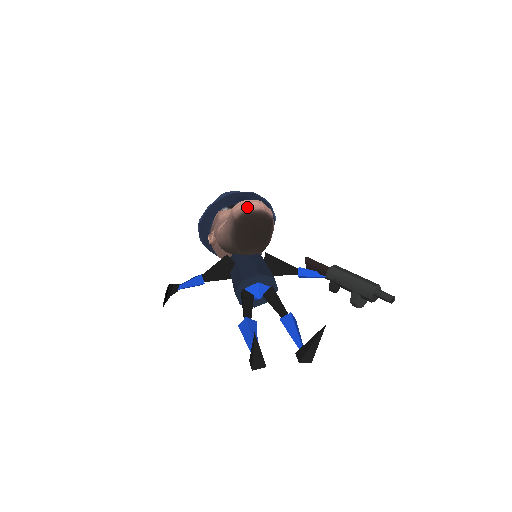
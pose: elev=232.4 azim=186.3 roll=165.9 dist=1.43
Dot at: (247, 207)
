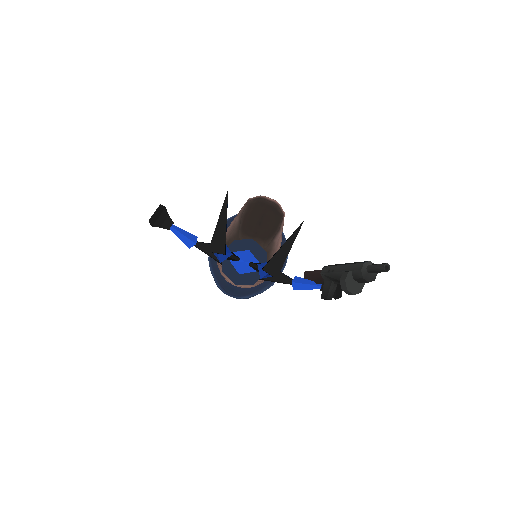
Dot at: (264, 196)
